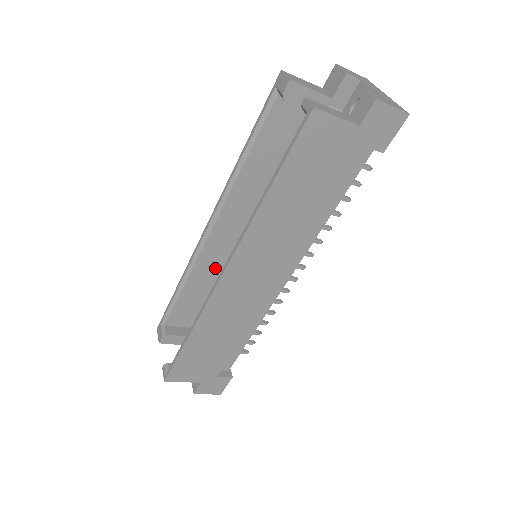
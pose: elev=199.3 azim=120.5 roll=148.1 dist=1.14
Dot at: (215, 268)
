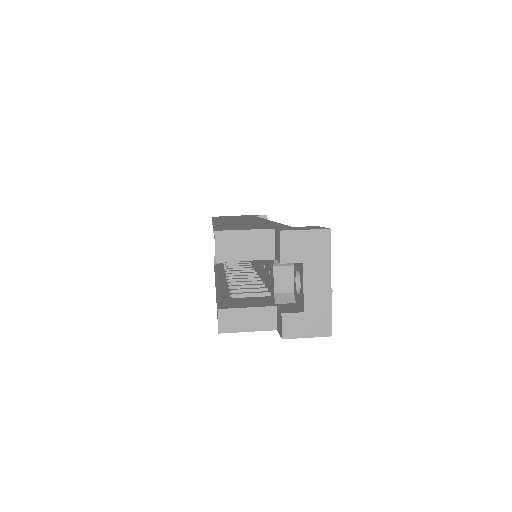
Dot at: occluded
